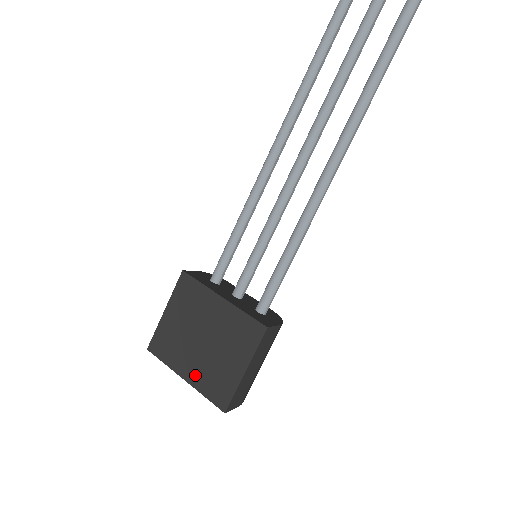
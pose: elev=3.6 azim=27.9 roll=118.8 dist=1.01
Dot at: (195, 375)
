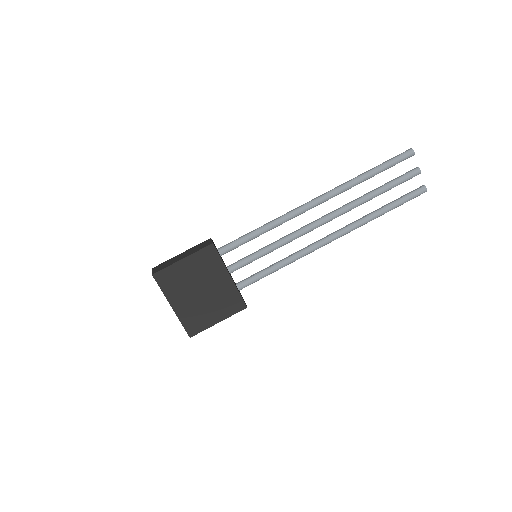
Dot at: (182, 309)
